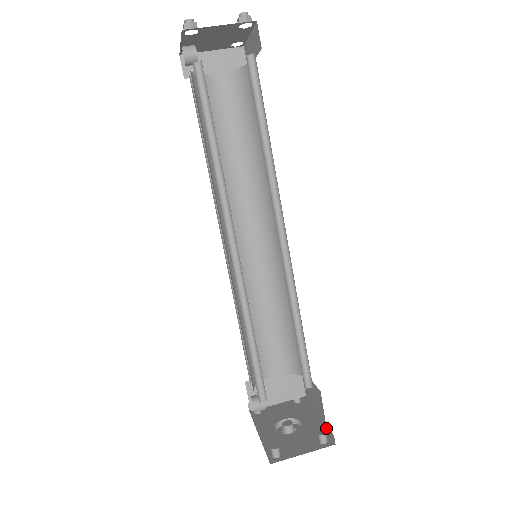
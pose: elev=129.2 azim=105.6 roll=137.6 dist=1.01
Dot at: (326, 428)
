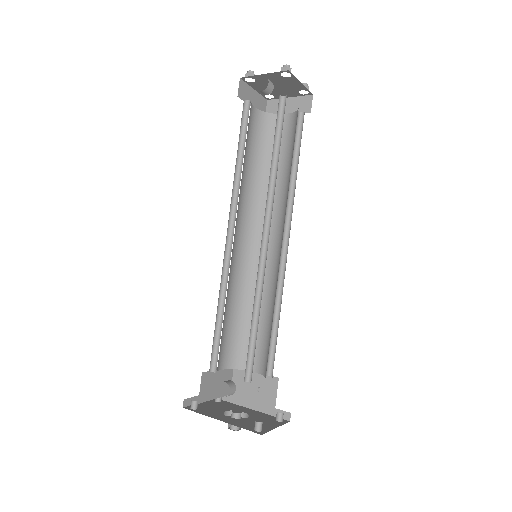
Dot at: (273, 412)
